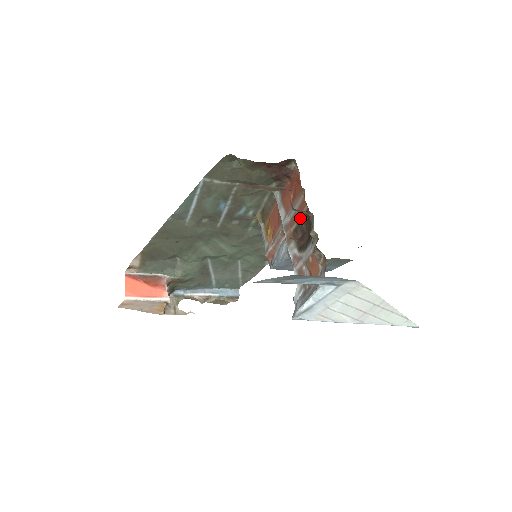
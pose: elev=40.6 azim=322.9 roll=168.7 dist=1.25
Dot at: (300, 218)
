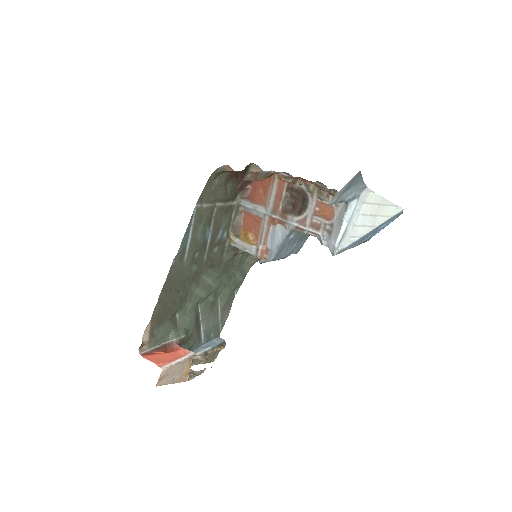
Dot at: (284, 196)
